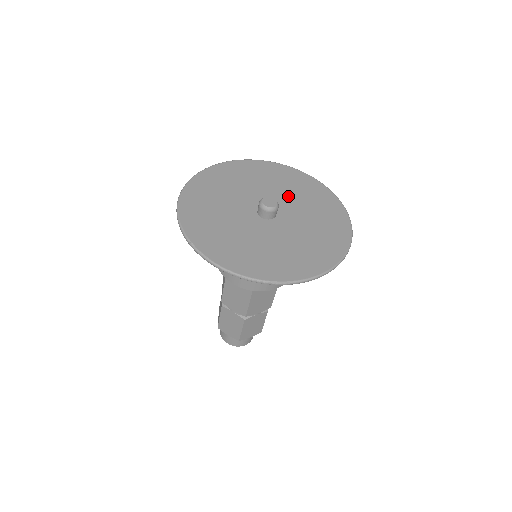
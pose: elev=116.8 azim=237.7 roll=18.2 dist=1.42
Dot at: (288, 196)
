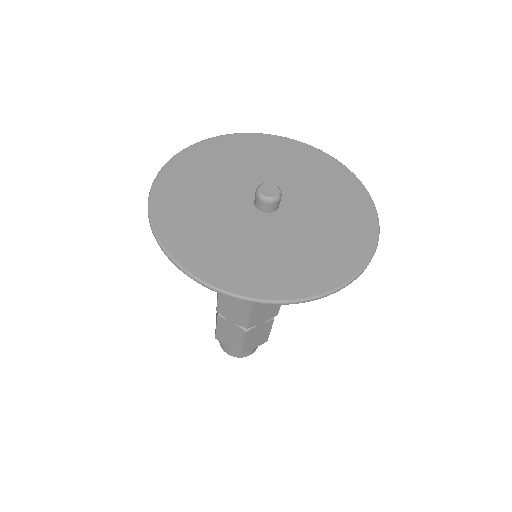
Dot at: (293, 179)
